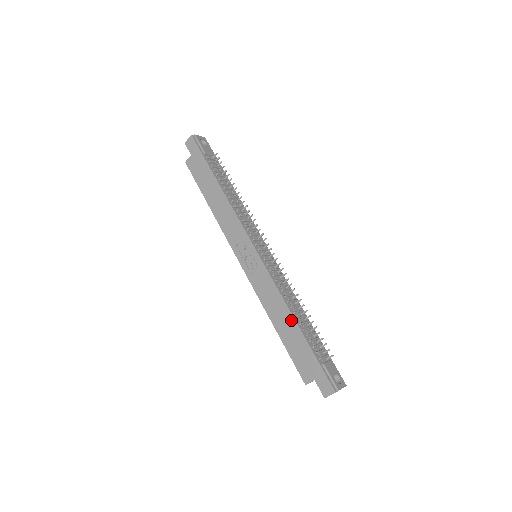
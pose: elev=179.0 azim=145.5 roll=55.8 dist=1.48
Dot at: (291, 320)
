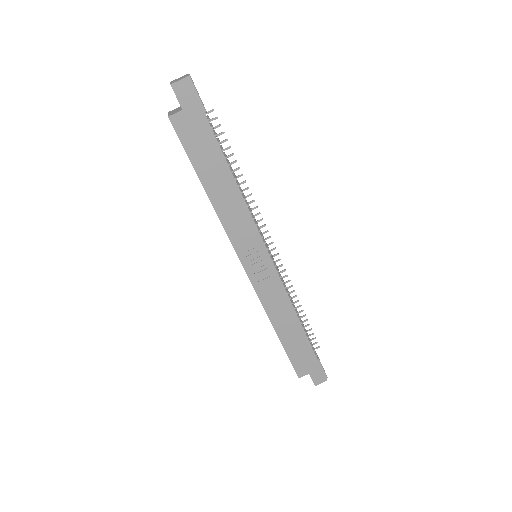
Dot at: (298, 327)
